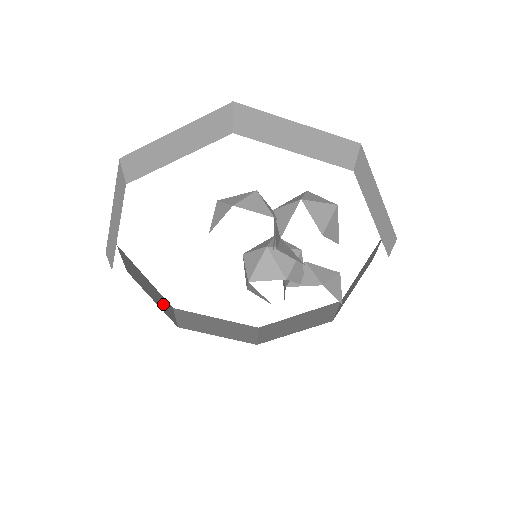
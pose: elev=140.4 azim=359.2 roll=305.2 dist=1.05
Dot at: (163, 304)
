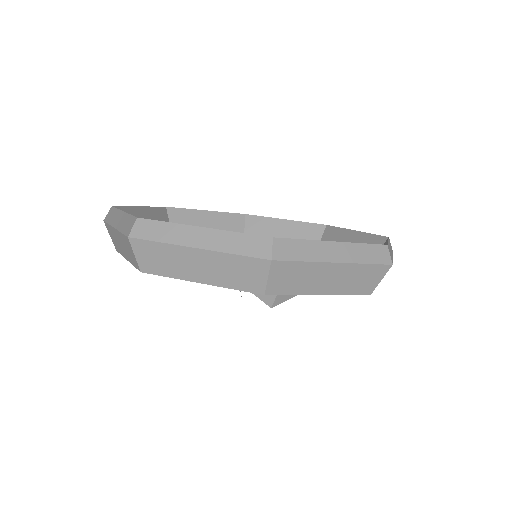
Dot at: occluded
